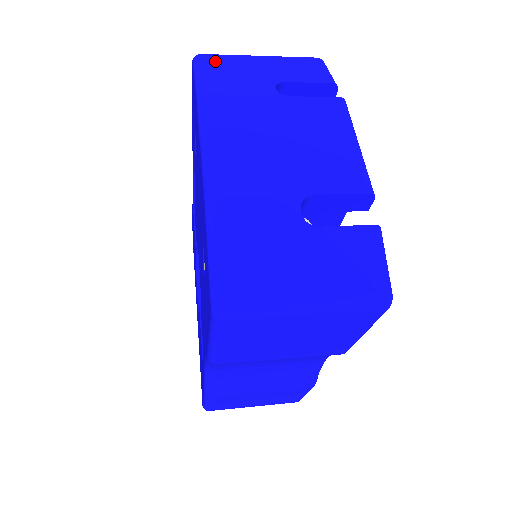
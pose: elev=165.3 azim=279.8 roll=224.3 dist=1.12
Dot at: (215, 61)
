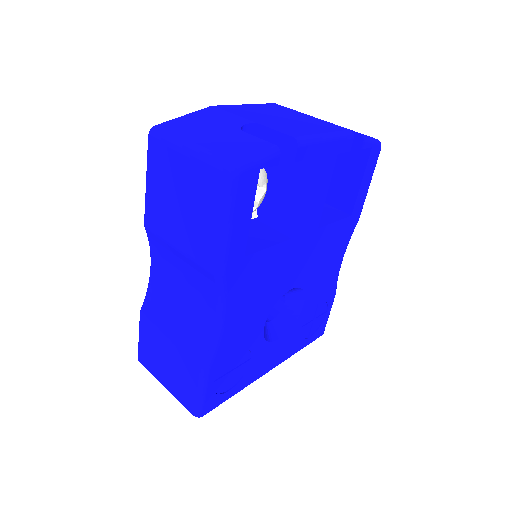
Dot at: occluded
